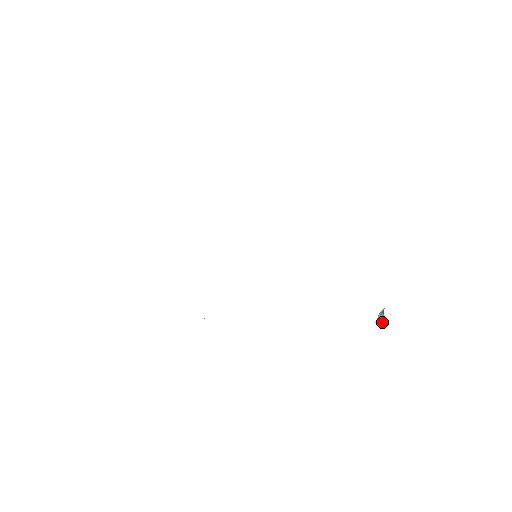
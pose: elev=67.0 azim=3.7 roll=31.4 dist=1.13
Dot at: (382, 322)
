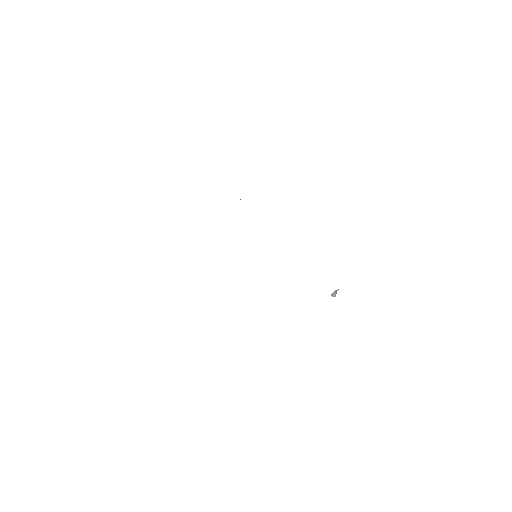
Dot at: (335, 296)
